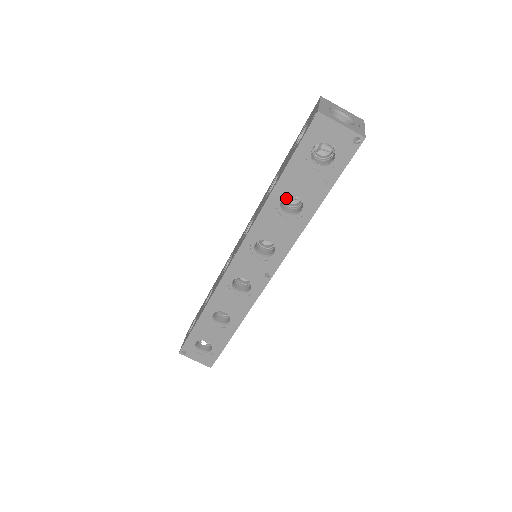
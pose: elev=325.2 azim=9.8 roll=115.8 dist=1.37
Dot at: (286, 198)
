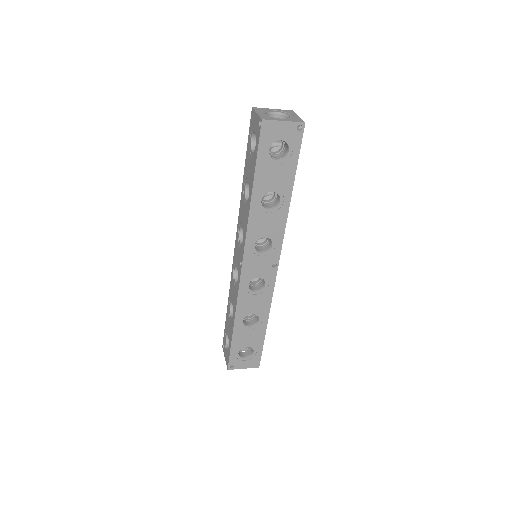
Dot at: occluded
